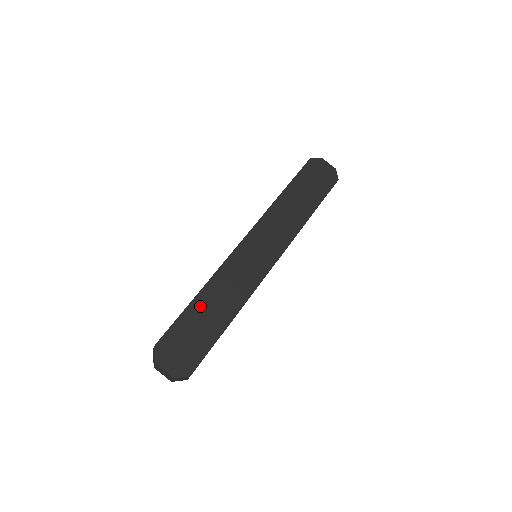
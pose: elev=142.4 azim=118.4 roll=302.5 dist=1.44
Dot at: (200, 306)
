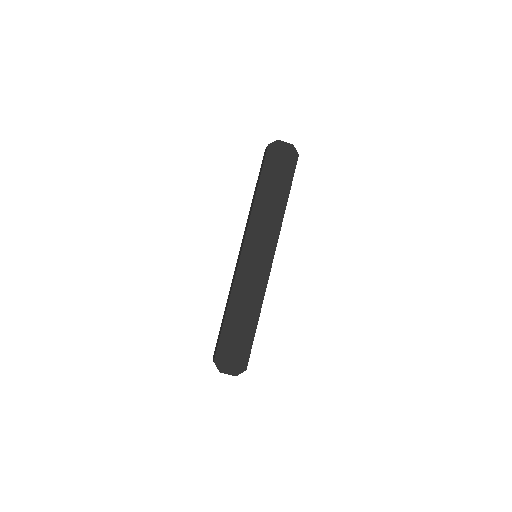
Dot at: (232, 319)
